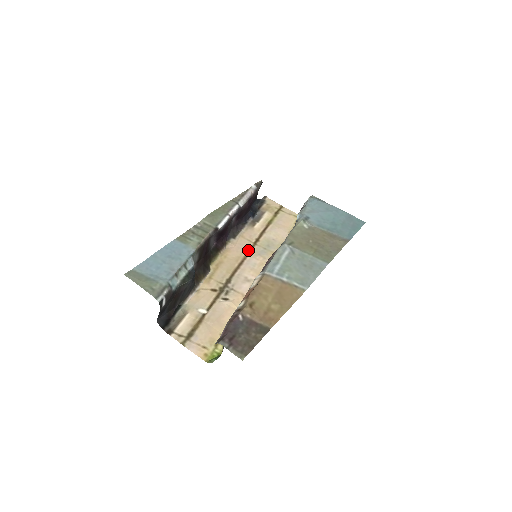
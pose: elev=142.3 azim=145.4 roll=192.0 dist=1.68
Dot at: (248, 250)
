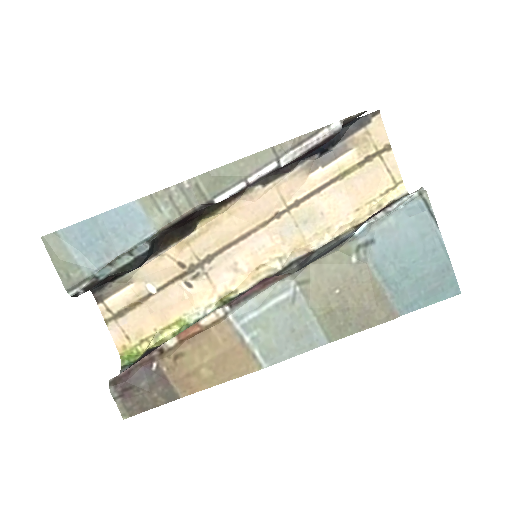
Dot at: (270, 217)
